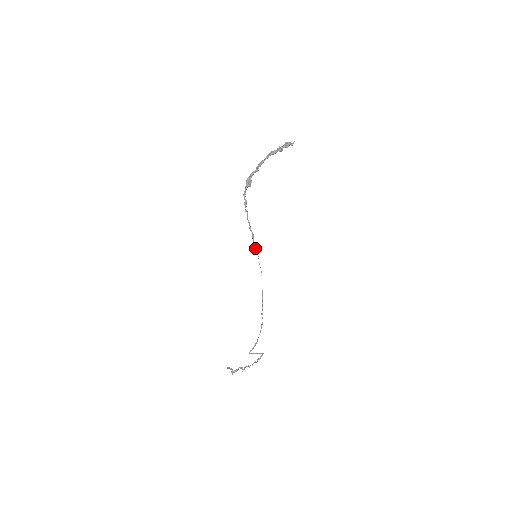
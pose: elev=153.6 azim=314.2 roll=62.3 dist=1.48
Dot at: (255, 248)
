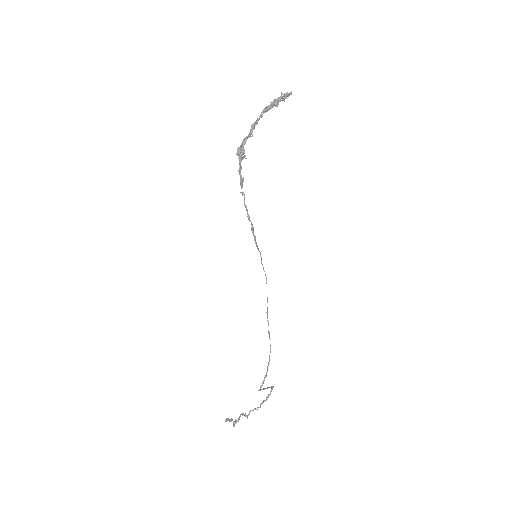
Dot at: (256, 244)
